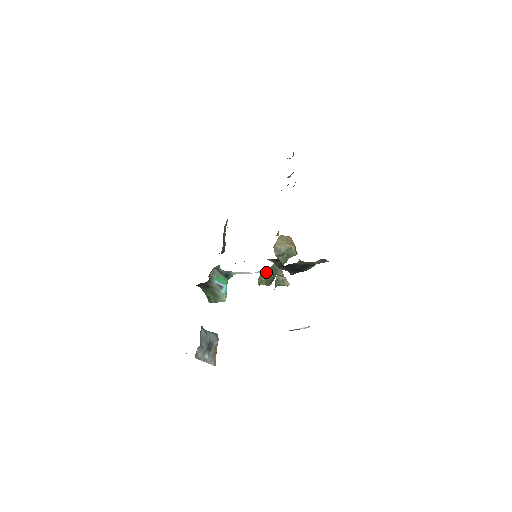
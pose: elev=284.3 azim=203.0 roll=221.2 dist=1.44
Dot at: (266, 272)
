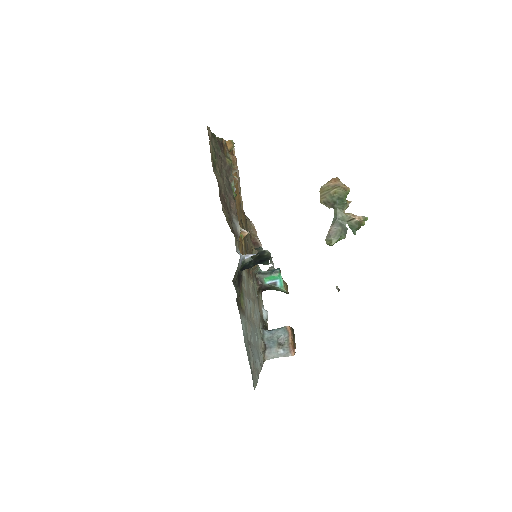
Dot at: (330, 230)
